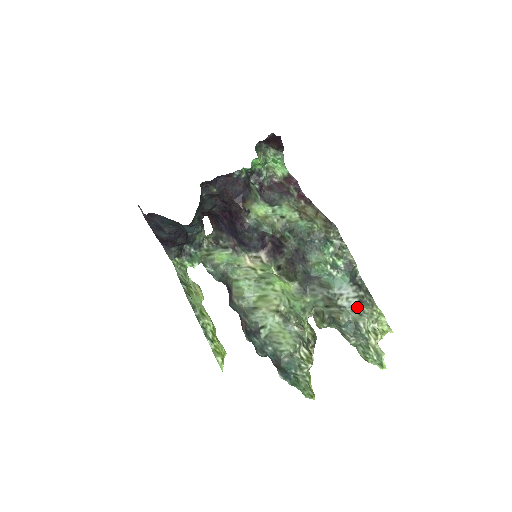
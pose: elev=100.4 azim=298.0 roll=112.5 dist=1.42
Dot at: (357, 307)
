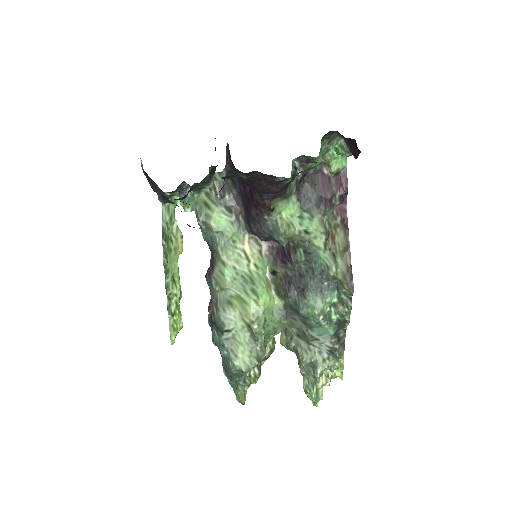
Dot at: (325, 352)
